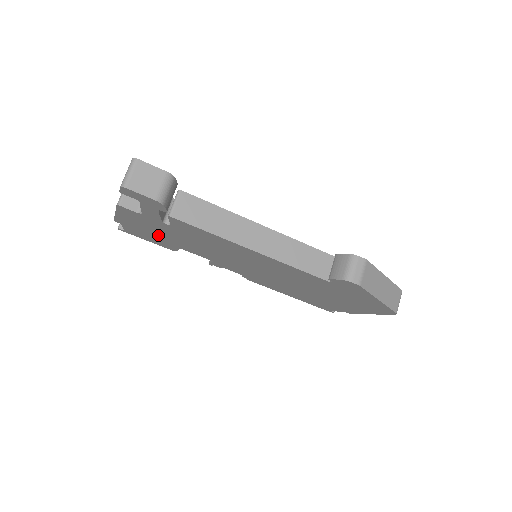
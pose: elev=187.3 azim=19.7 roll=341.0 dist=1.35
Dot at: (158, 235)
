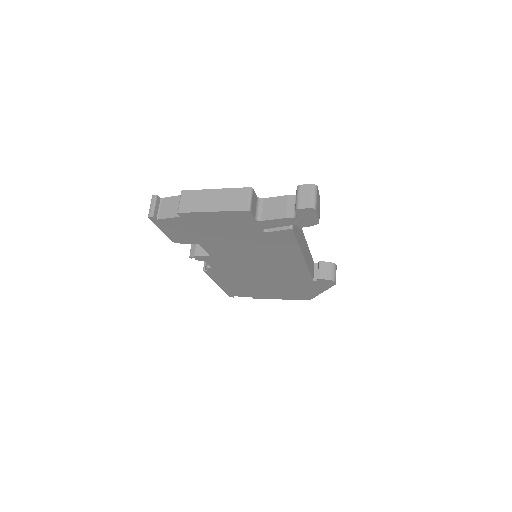
Dot at: (208, 232)
